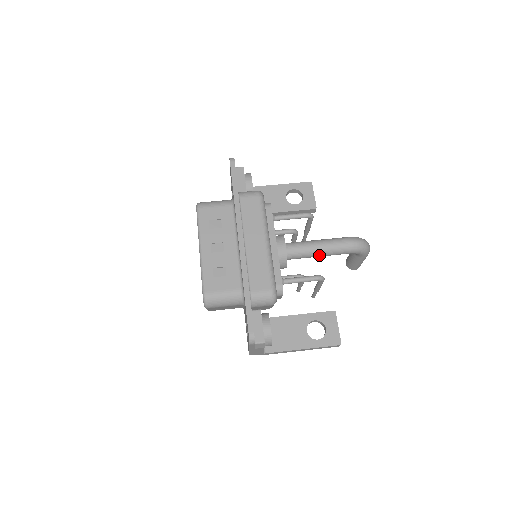
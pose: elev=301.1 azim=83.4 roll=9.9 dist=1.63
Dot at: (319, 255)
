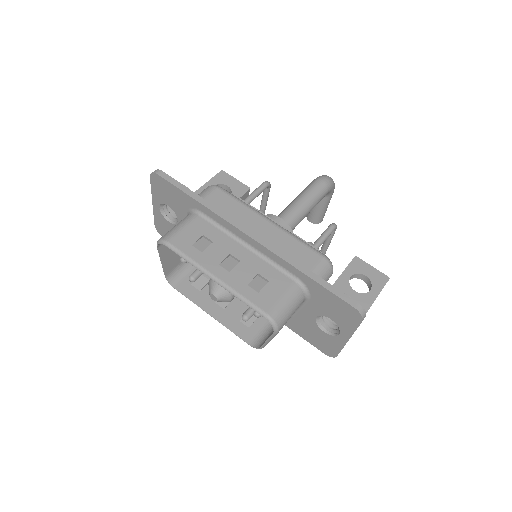
Dot at: (308, 212)
